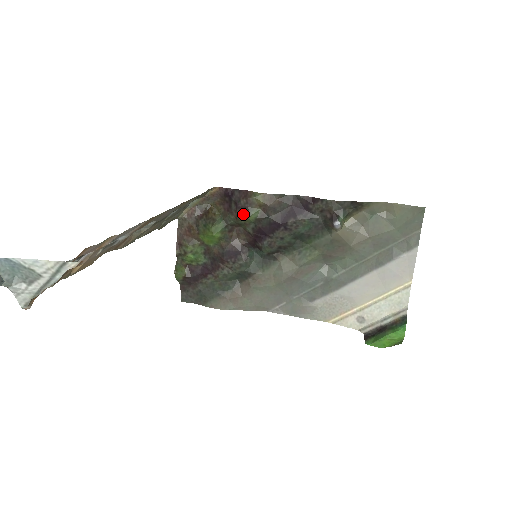
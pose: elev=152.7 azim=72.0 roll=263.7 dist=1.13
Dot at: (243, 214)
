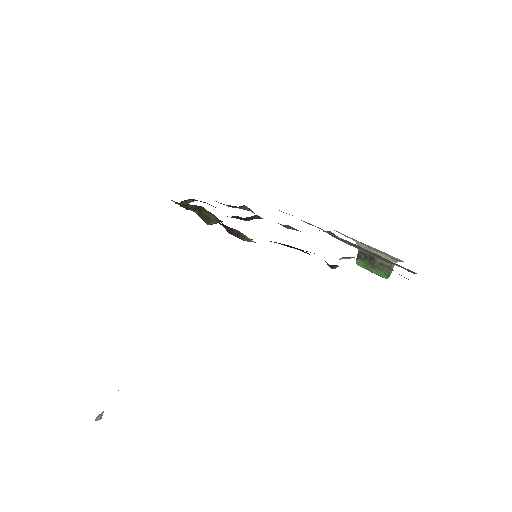
Dot at: occluded
